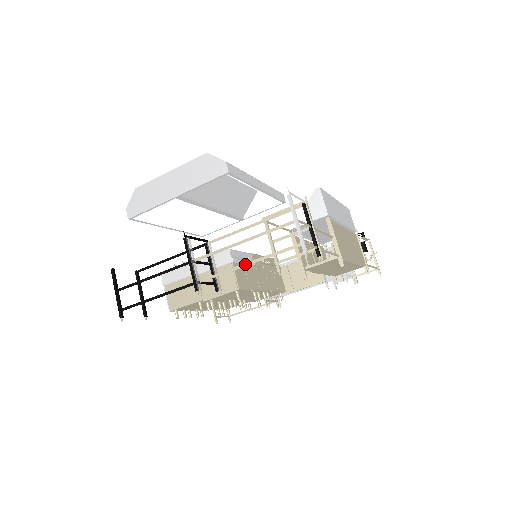
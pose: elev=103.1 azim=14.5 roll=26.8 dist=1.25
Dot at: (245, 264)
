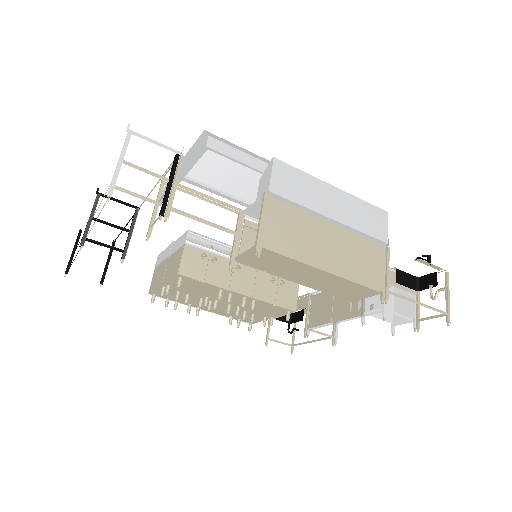
Dot at: occluded
